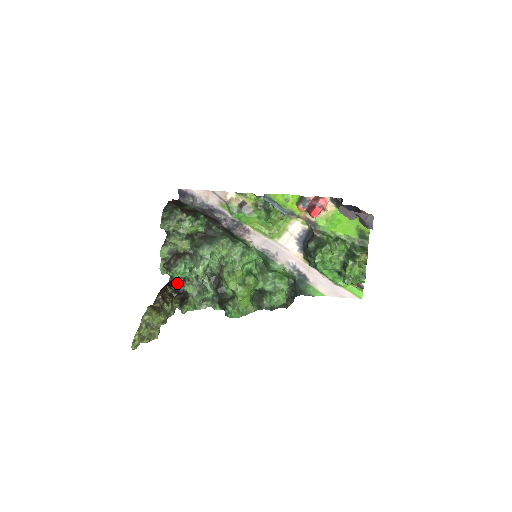
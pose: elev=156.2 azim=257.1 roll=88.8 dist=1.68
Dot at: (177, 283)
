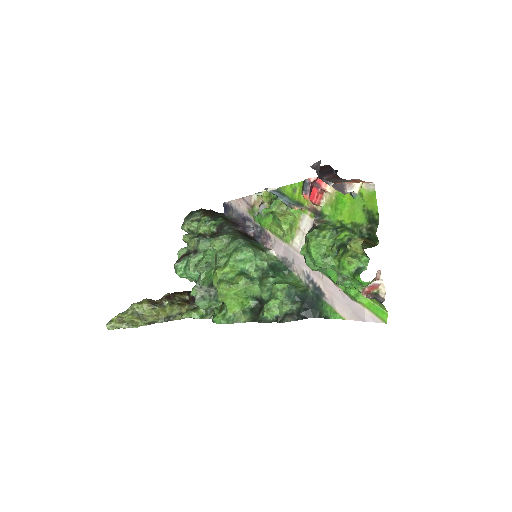
Dot at: occluded
